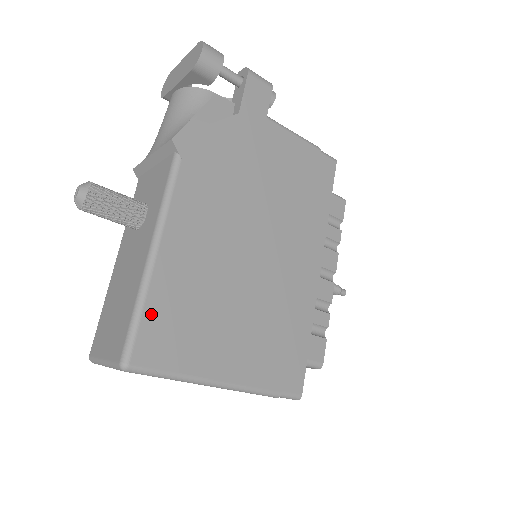
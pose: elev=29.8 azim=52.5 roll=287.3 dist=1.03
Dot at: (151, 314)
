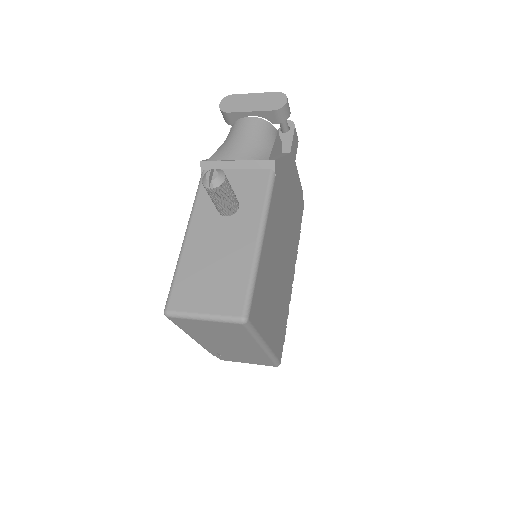
Dot at: (257, 285)
